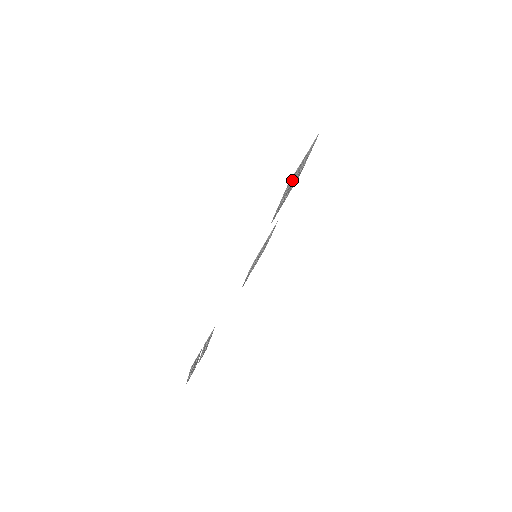
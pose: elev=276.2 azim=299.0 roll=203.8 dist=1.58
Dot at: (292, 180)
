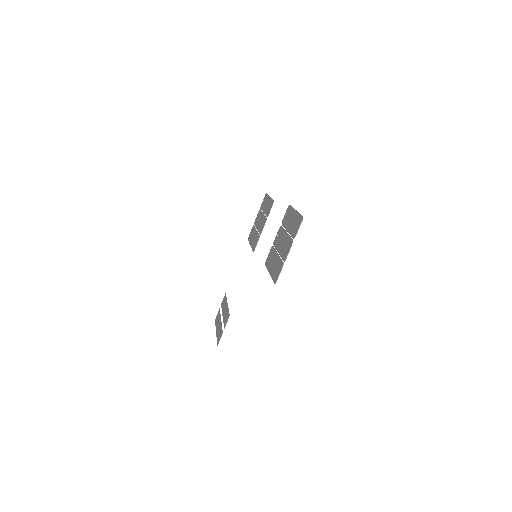
Dot at: (279, 261)
